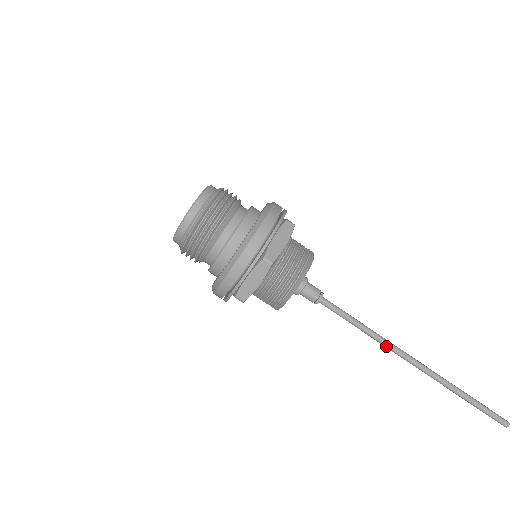
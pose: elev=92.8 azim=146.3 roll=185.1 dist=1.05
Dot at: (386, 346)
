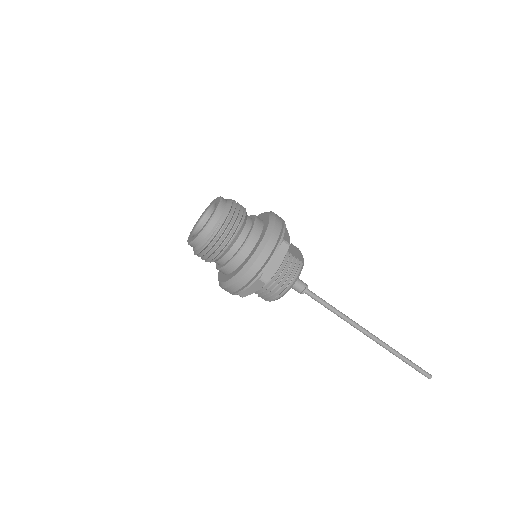
Dot at: (351, 325)
